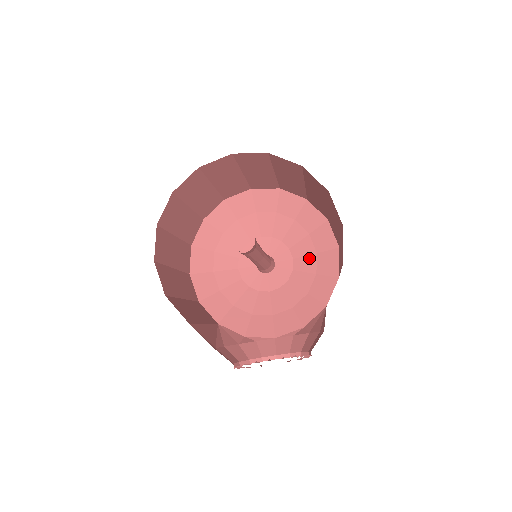
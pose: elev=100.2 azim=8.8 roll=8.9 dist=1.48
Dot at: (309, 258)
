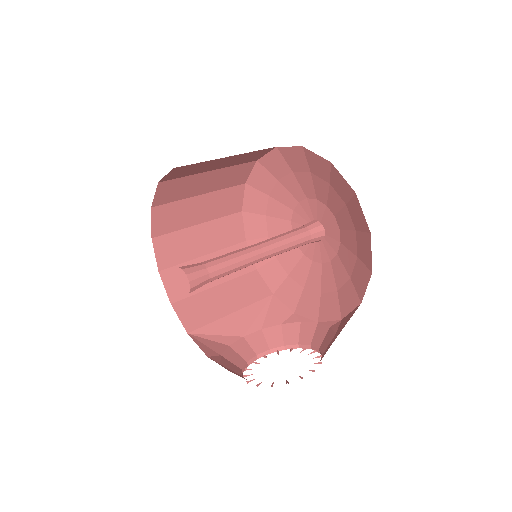
Dot at: (350, 234)
